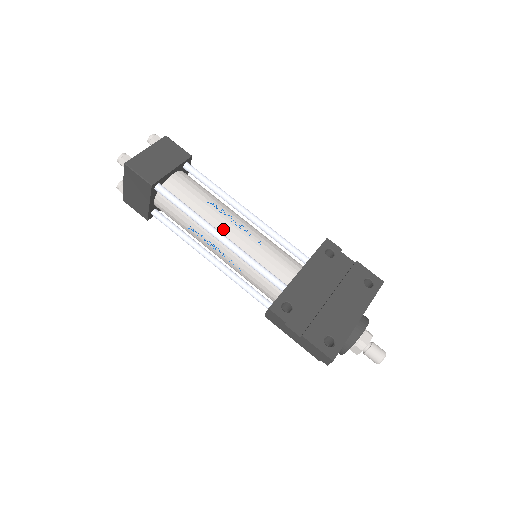
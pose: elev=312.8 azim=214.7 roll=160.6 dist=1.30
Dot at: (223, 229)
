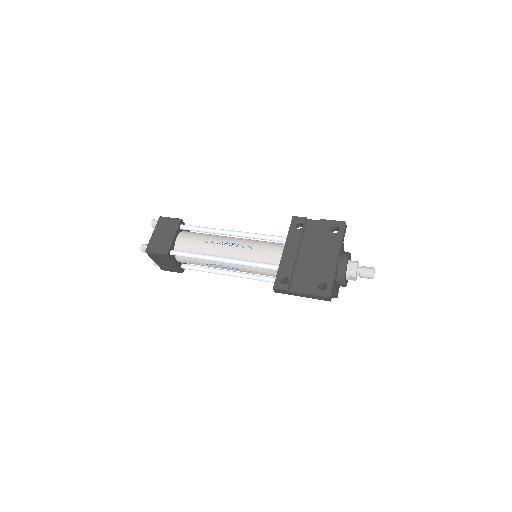
Dot at: (224, 254)
